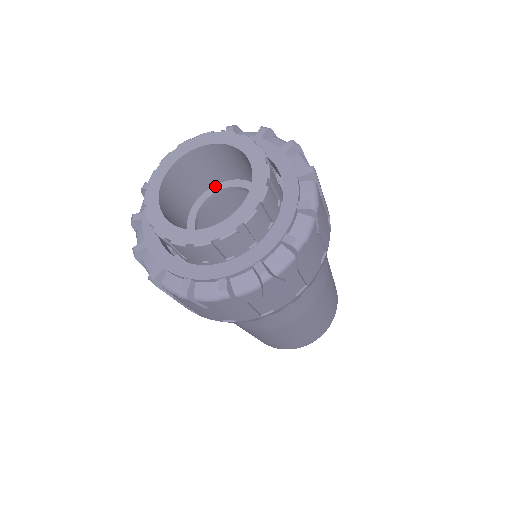
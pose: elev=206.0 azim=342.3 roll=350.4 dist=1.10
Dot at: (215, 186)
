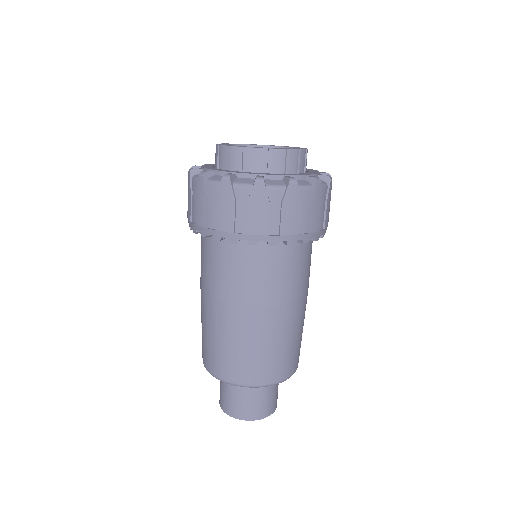
Dot at: occluded
